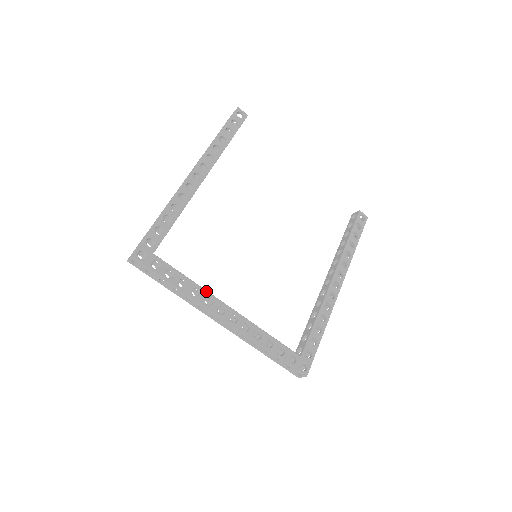
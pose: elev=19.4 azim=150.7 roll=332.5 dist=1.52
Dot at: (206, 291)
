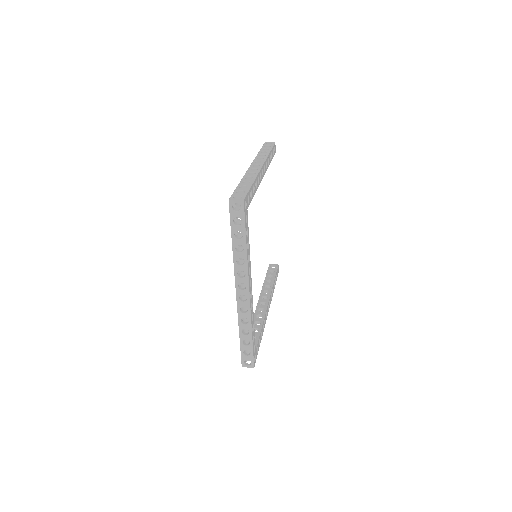
Dot at: (250, 262)
